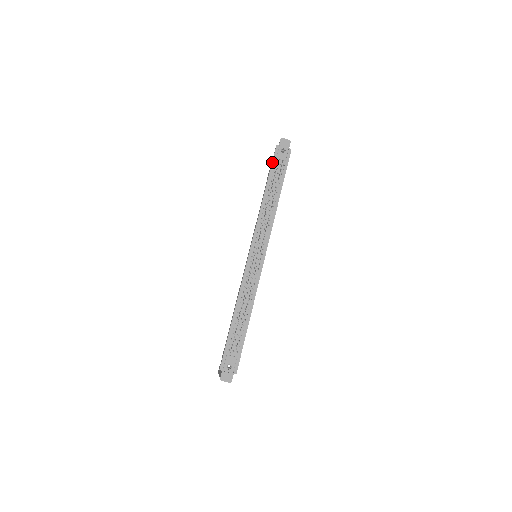
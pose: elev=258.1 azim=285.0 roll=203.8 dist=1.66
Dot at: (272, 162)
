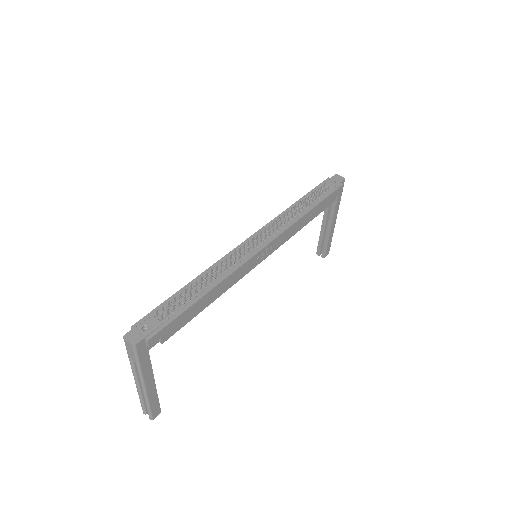
Dot at: (317, 186)
